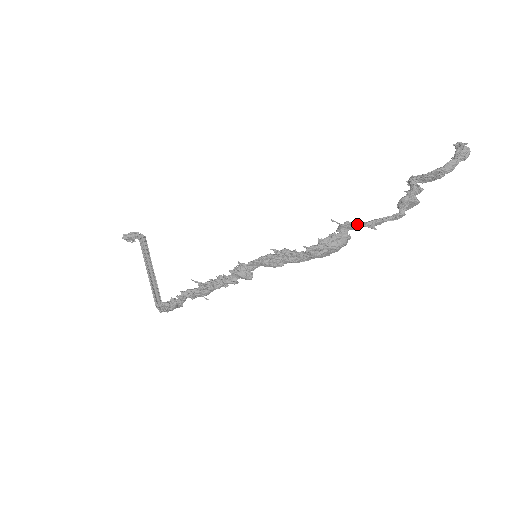
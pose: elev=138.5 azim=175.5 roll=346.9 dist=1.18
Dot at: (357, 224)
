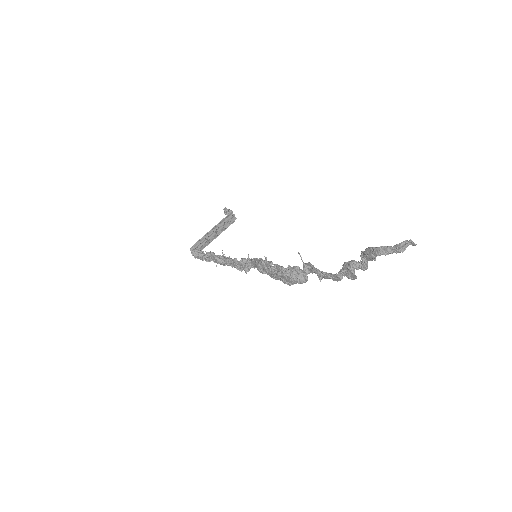
Dot at: (312, 268)
